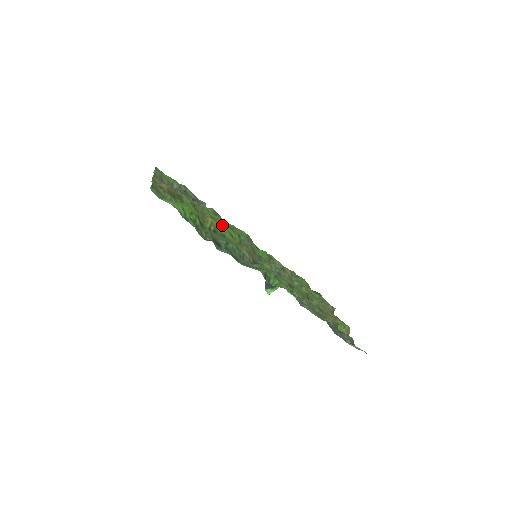
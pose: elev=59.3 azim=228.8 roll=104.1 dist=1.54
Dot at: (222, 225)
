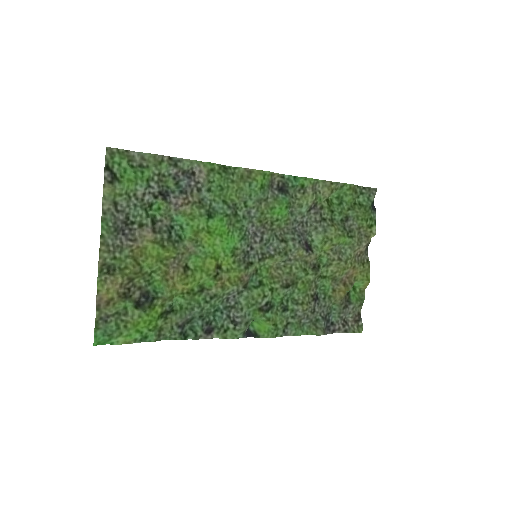
Dot at: (207, 246)
